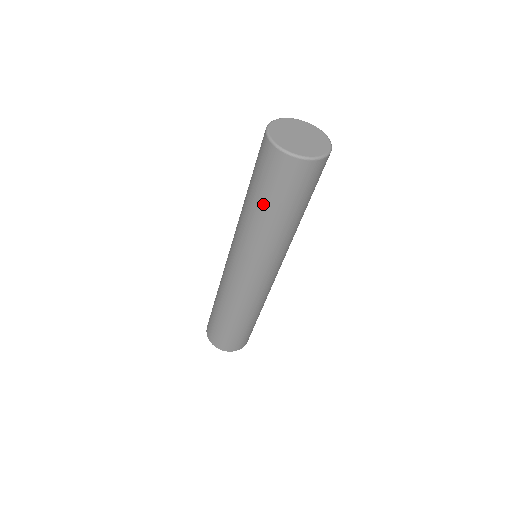
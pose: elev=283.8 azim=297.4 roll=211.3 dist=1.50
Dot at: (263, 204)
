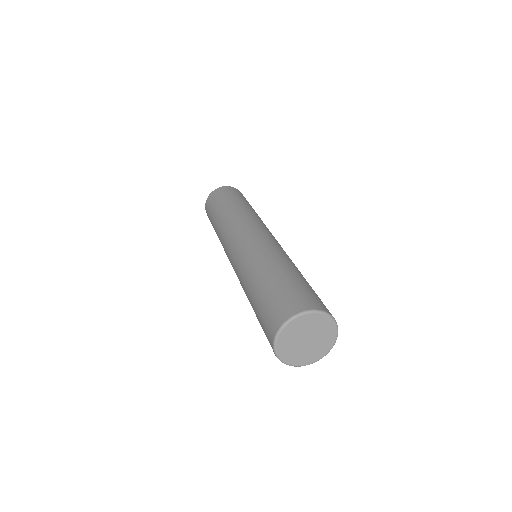
Dot at: (254, 303)
